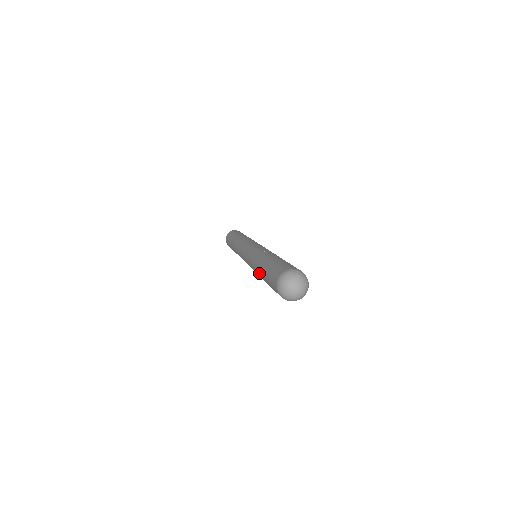
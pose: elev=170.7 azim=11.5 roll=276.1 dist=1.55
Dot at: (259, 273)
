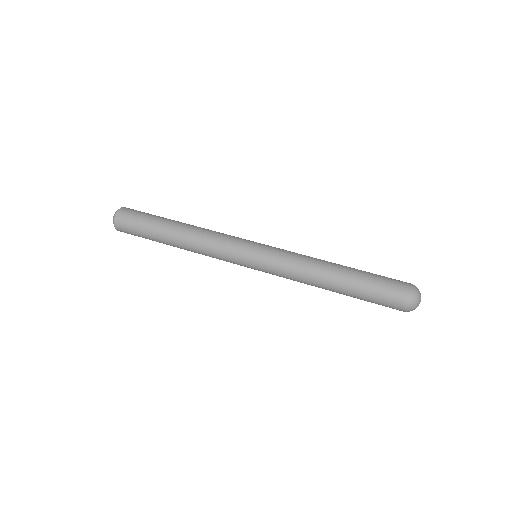
Dot at: (331, 288)
